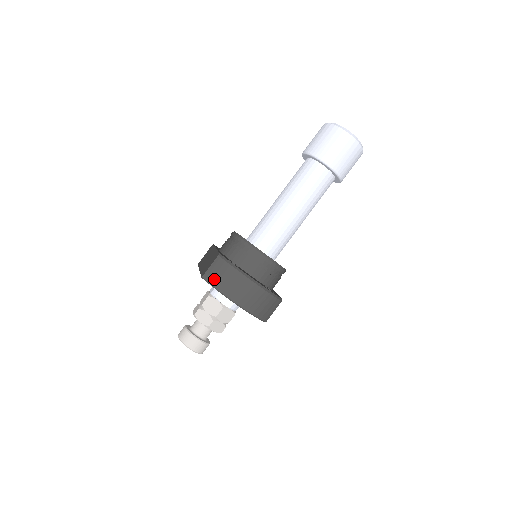
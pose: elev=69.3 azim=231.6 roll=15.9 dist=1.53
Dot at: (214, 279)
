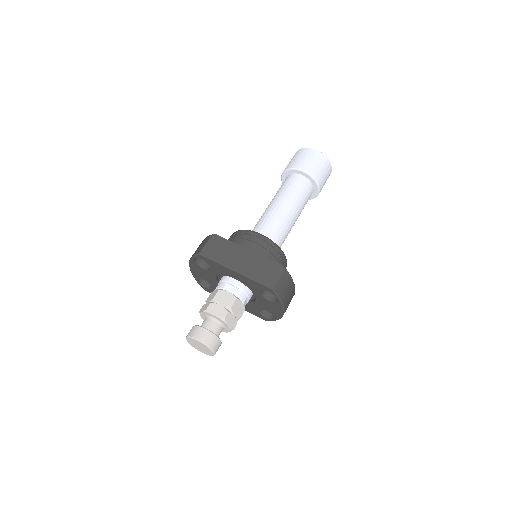
Dot at: (282, 292)
